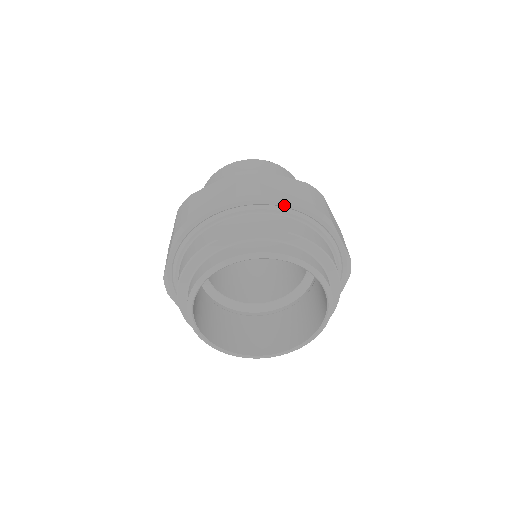
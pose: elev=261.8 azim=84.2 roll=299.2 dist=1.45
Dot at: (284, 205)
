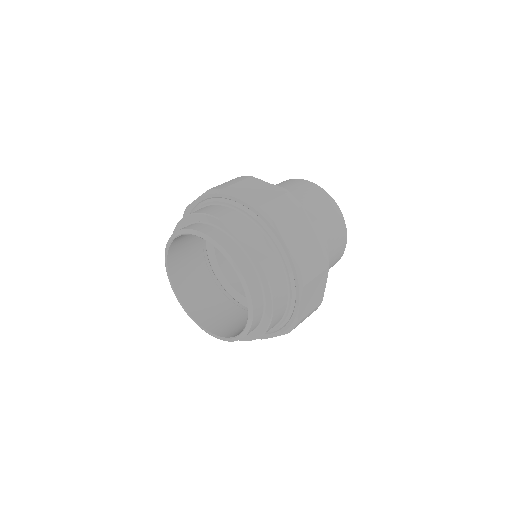
Dot at: (282, 243)
